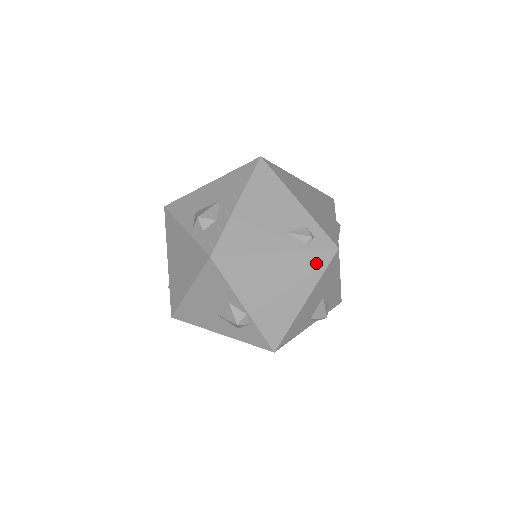
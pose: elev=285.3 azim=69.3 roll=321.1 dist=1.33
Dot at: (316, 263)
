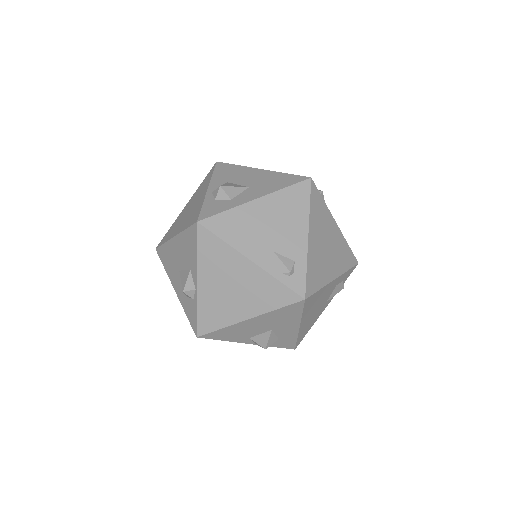
Dot at: (278, 295)
